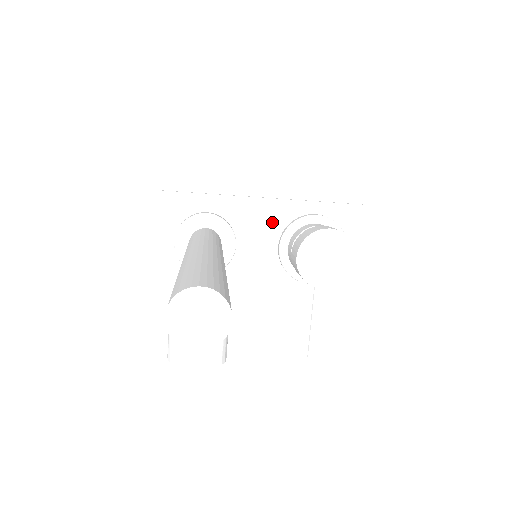
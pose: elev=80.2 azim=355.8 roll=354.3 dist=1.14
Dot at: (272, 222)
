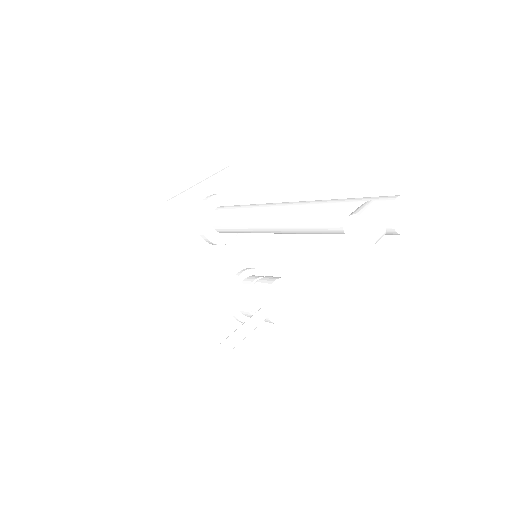
Dot at: (250, 257)
